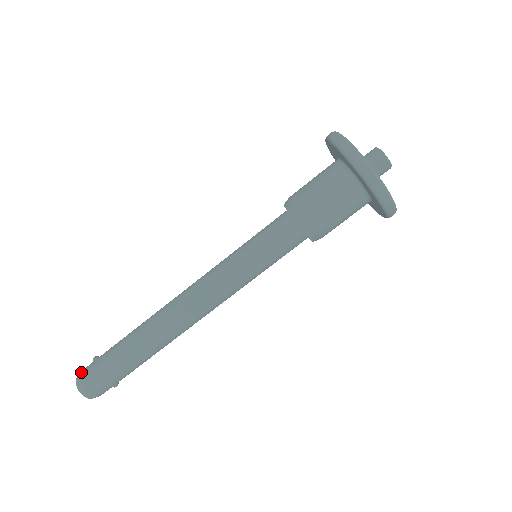
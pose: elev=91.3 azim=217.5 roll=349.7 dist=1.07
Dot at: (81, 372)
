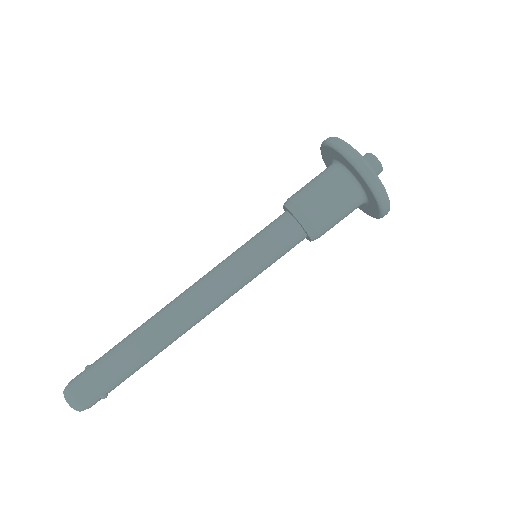
Dot at: (71, 380)
